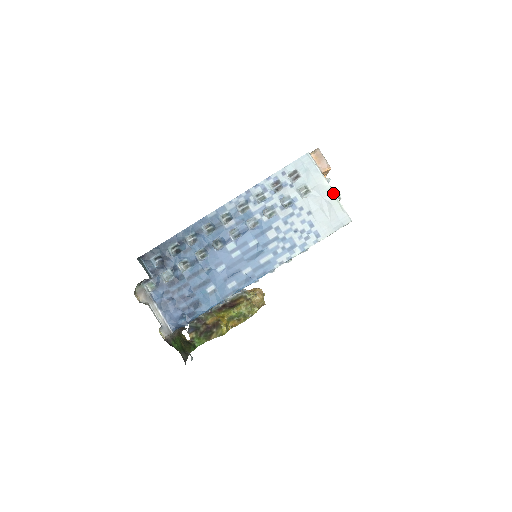
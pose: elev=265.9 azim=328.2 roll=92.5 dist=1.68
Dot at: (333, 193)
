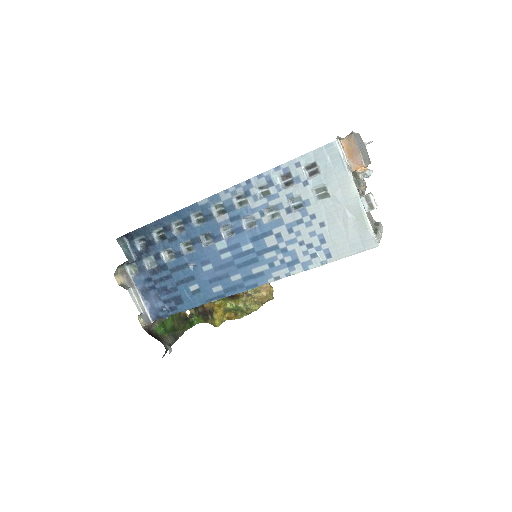
Dot at: (360, 204)
